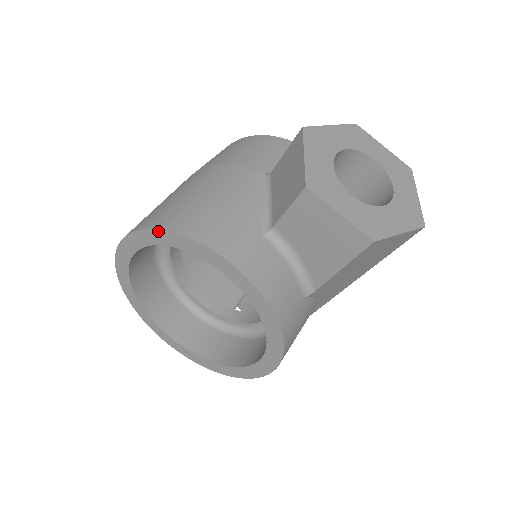
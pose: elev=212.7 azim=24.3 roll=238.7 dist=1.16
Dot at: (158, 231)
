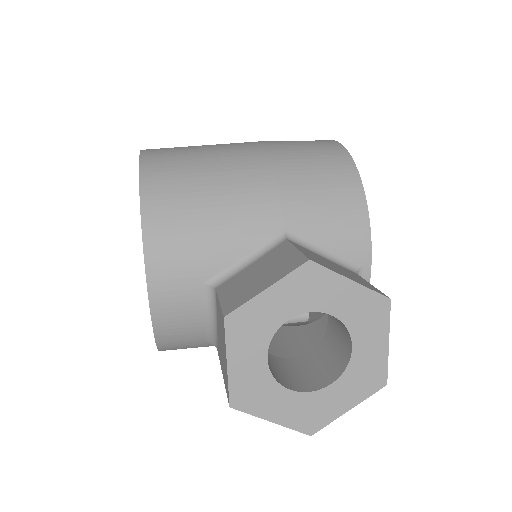
Dot at: (140, 191)
